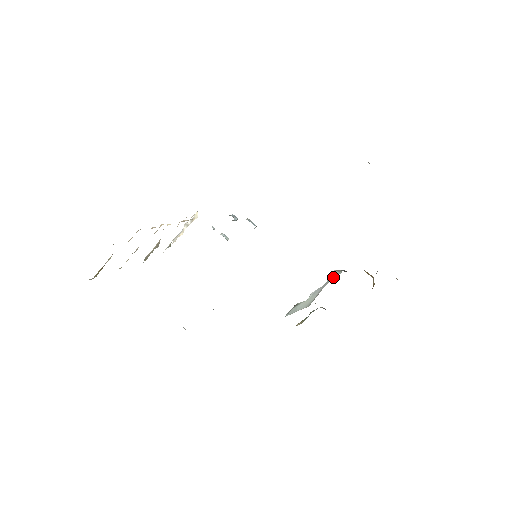
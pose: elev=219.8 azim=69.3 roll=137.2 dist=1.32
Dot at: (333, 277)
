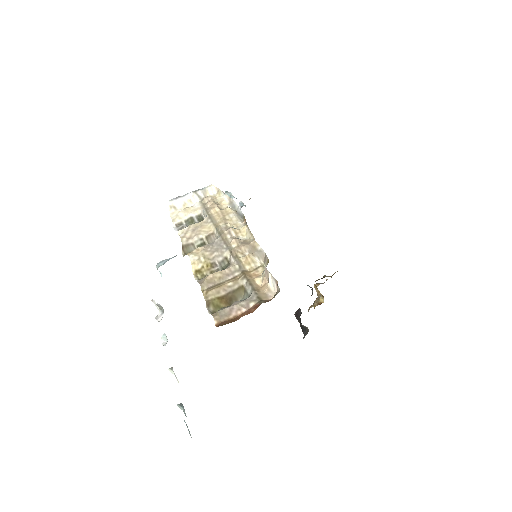
Dot at: occluded
